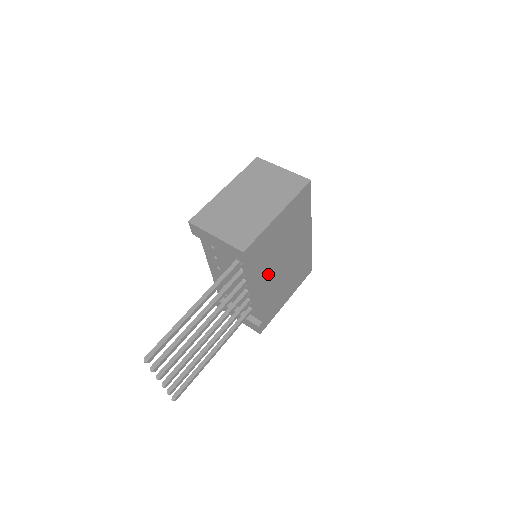
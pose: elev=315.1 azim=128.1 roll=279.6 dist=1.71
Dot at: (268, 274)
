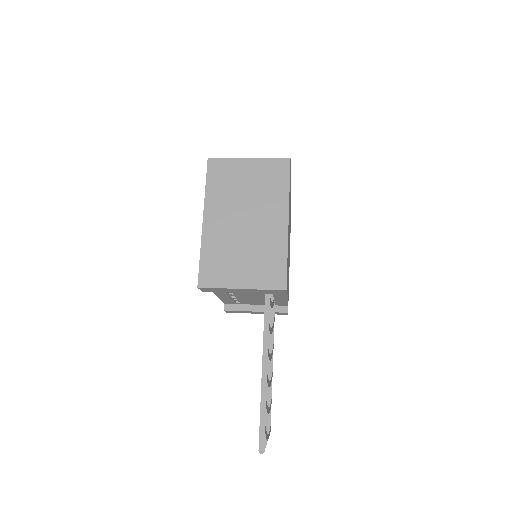
Dot at: occluded
